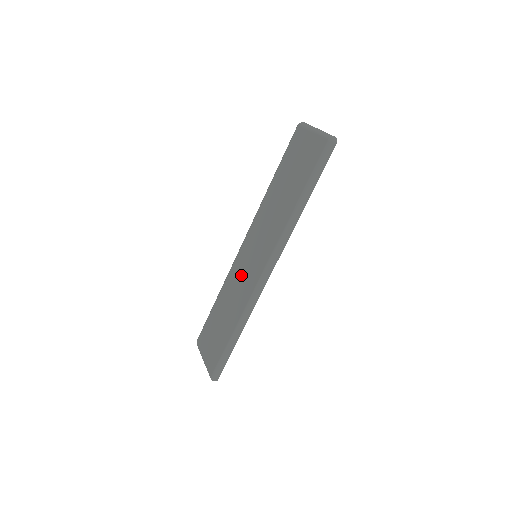
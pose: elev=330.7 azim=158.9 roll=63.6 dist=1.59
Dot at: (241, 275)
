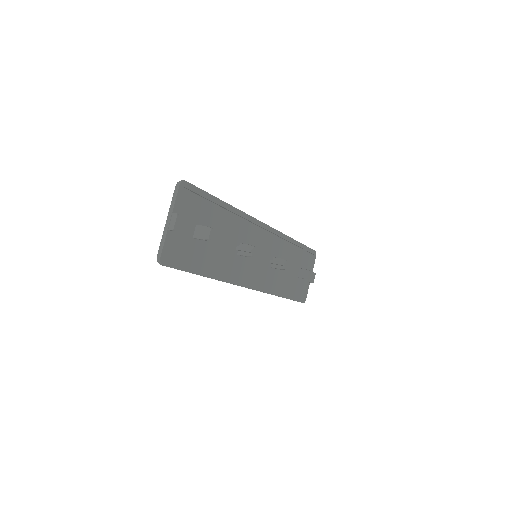
Dot at: occluded
